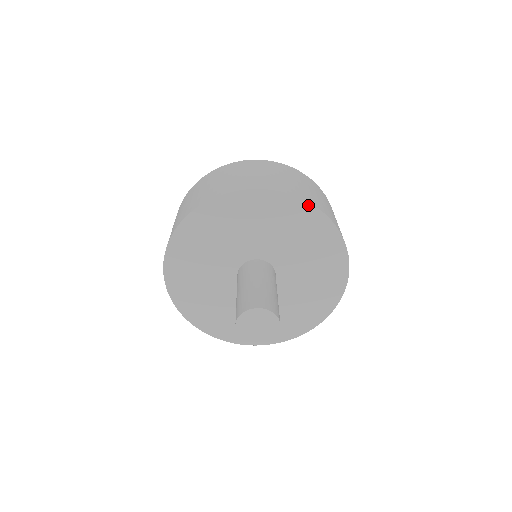
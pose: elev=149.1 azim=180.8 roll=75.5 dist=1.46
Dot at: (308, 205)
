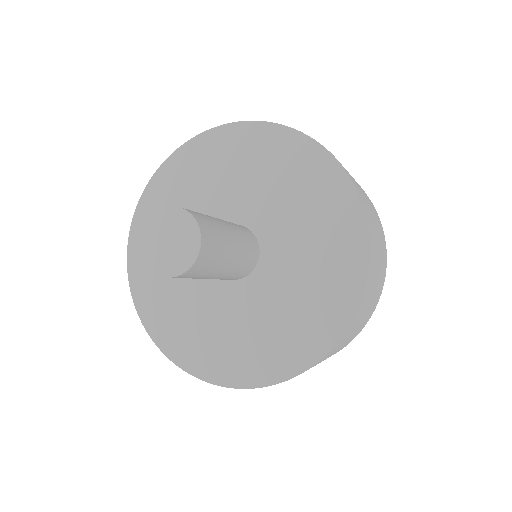
Dot at: (331, 159)
